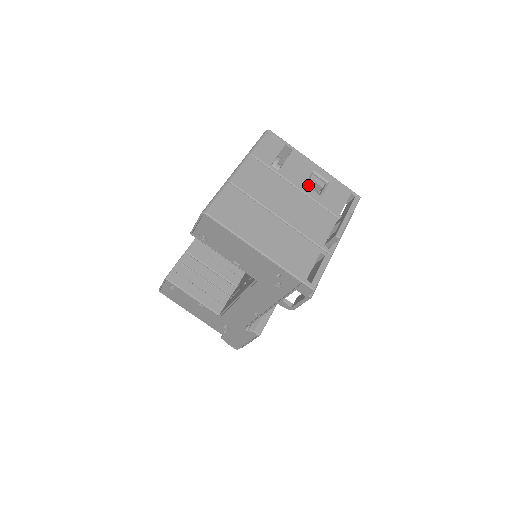
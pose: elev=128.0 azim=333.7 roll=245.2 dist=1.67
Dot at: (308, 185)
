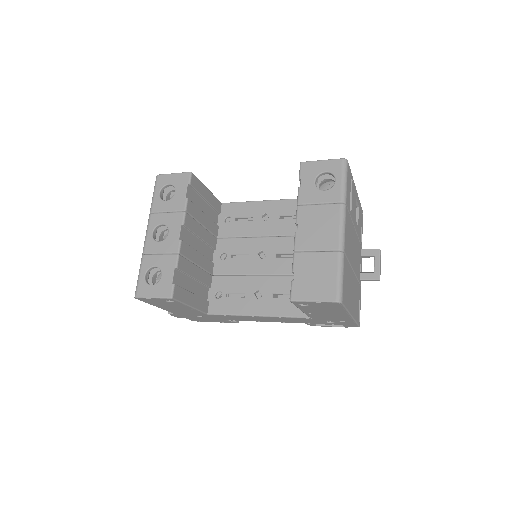
Dot at: occluded
